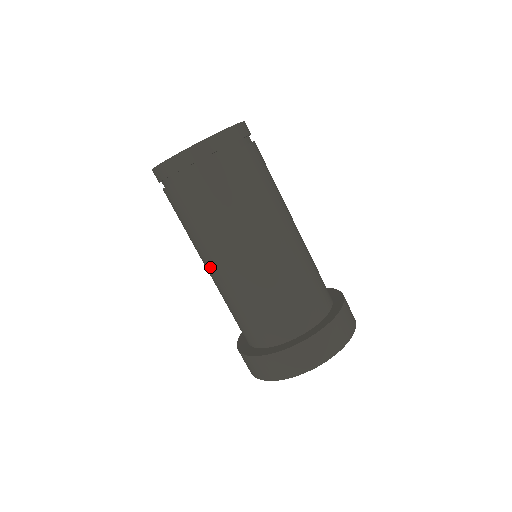
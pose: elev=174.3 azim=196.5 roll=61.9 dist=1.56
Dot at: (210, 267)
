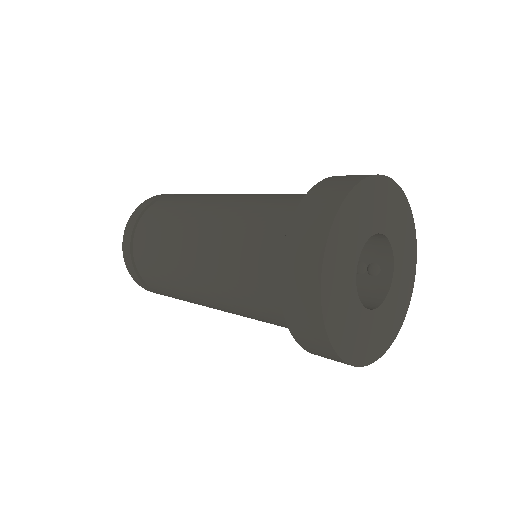
Dot at: (224, 311)
